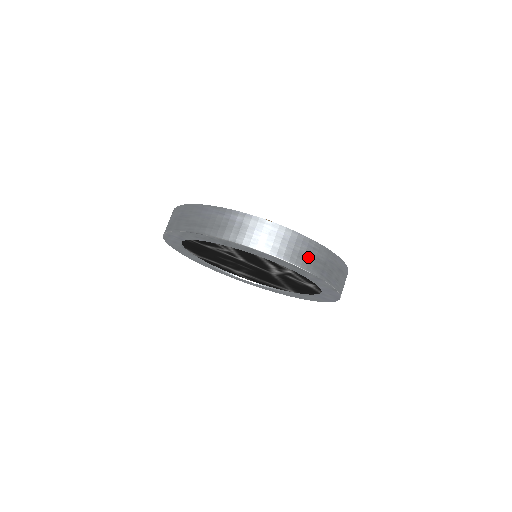
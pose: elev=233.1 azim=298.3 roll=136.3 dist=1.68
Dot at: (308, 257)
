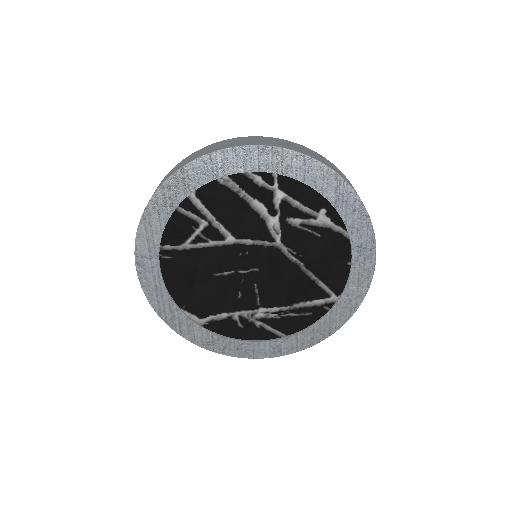
Dot at: (275, 143)
